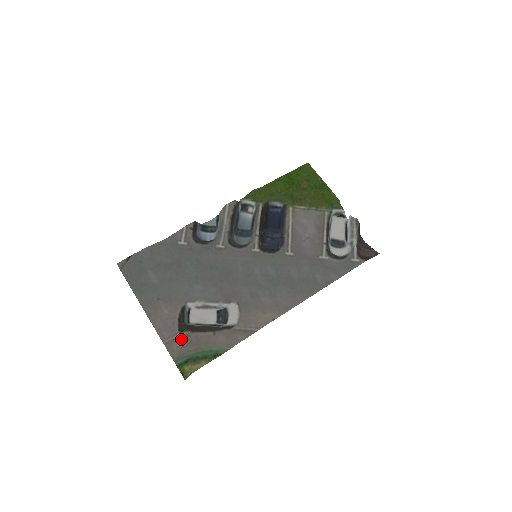
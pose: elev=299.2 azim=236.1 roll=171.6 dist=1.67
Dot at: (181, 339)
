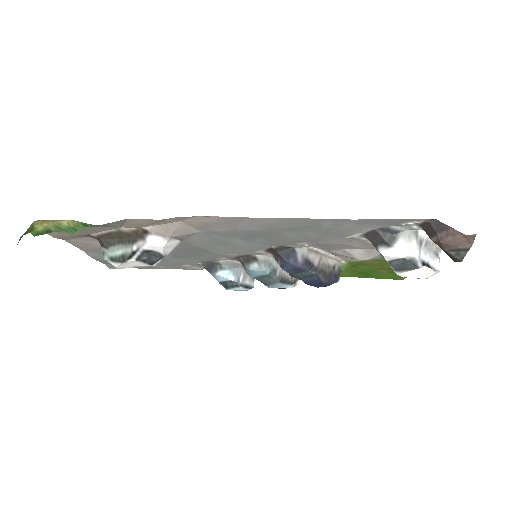
Dot at: (77, 235)
